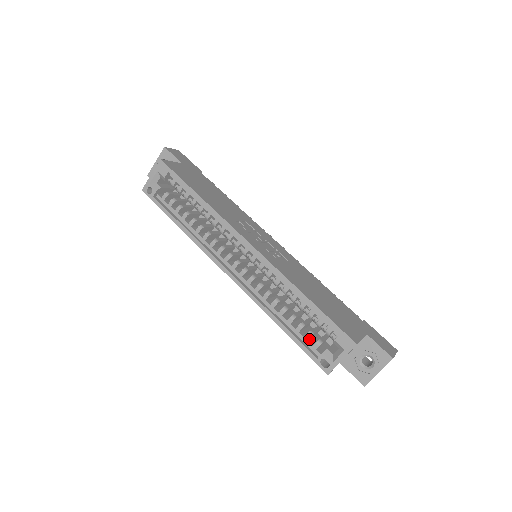
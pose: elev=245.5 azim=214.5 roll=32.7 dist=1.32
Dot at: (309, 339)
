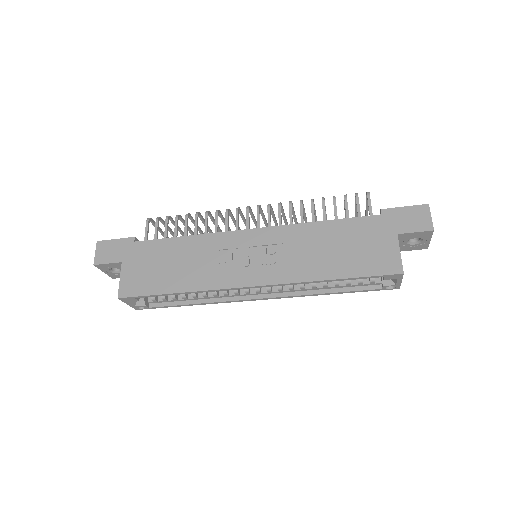
Dot at: occluded
